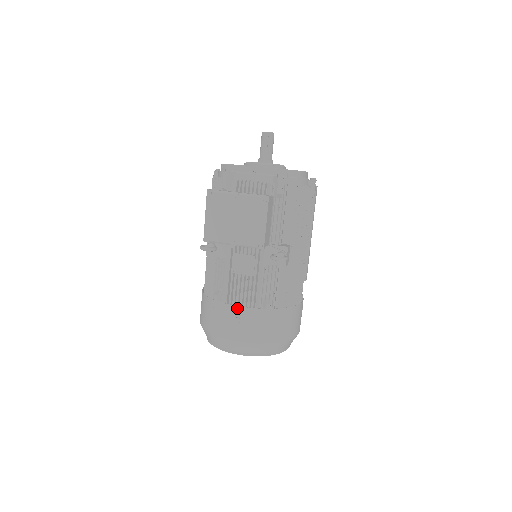
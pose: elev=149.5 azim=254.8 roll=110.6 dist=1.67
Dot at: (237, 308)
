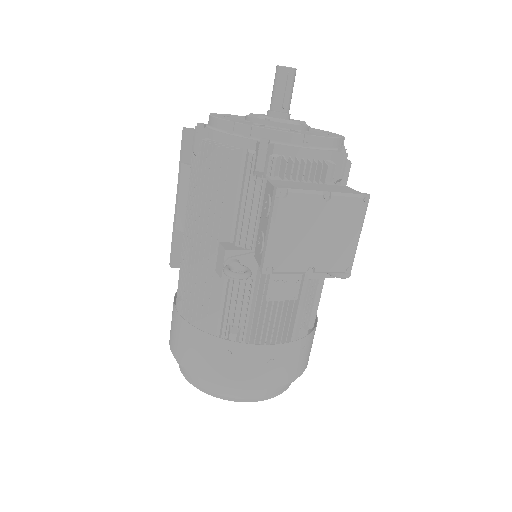
Dot at: (272, 347)
